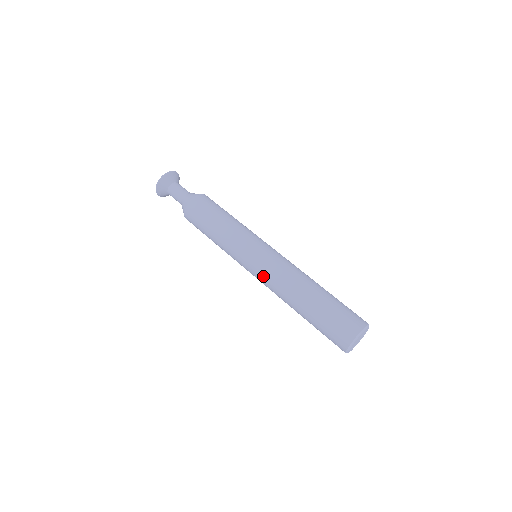
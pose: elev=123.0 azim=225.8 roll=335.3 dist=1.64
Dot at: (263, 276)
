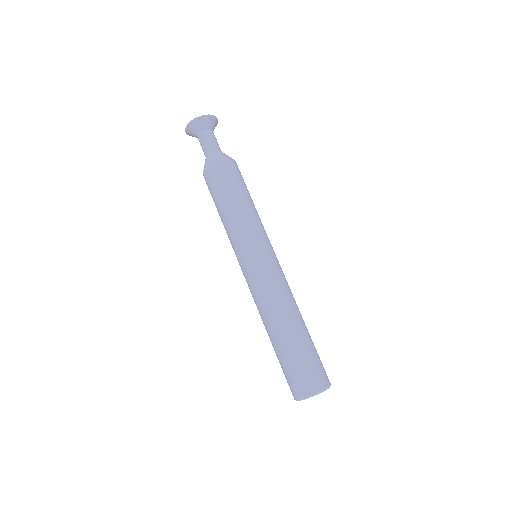
Dot at: (254, 284)
